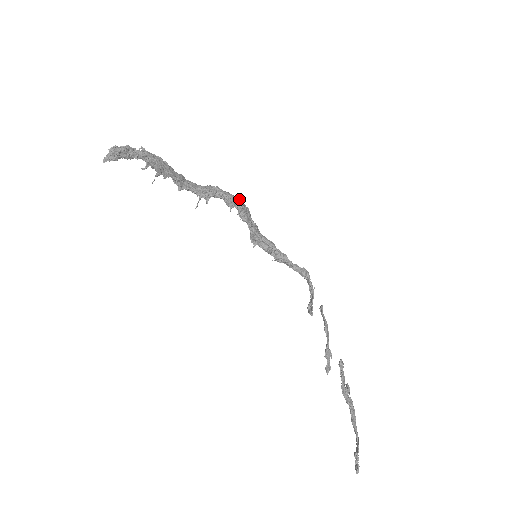
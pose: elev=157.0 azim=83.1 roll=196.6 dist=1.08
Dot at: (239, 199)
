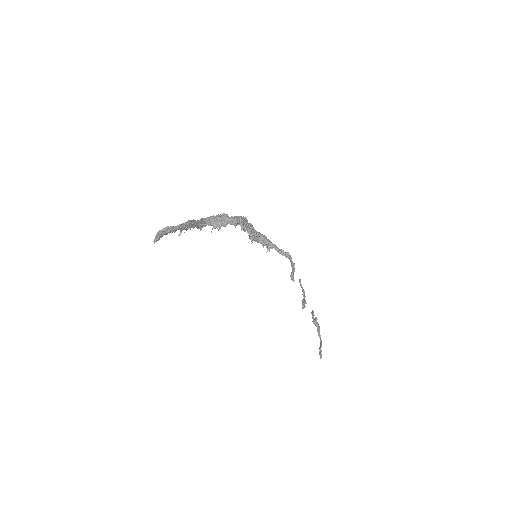
Dot at: (241, 218)
